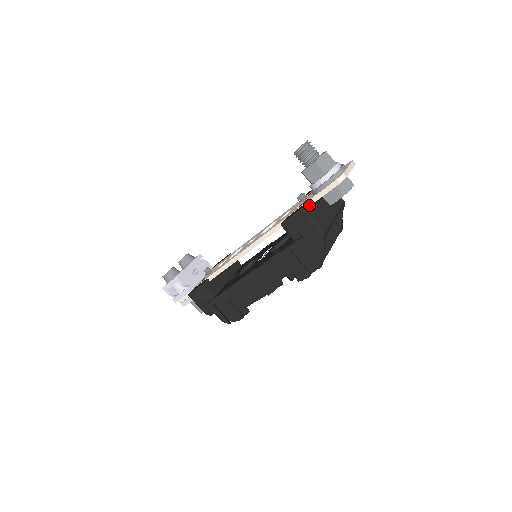
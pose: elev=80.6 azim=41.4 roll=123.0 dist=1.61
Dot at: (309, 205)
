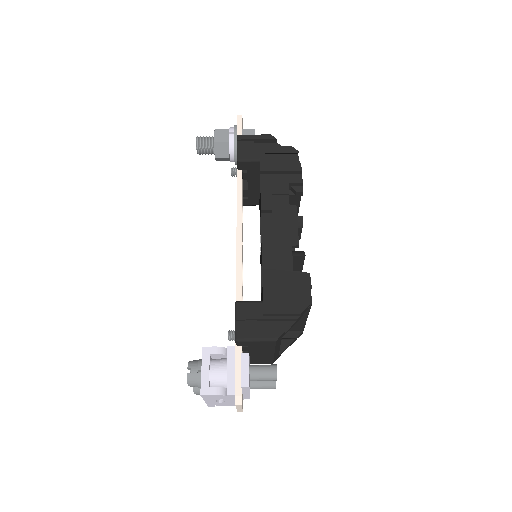
Dot at: occluded
